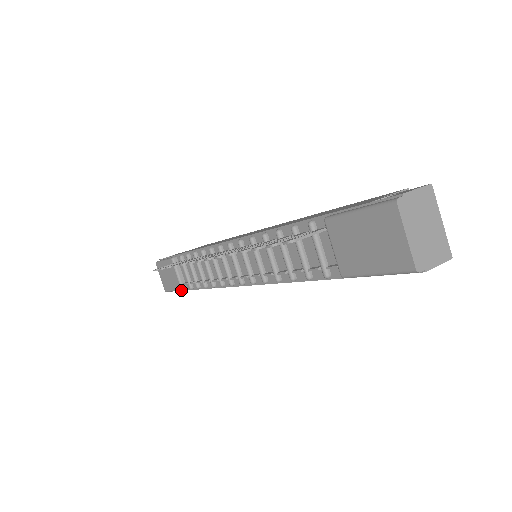
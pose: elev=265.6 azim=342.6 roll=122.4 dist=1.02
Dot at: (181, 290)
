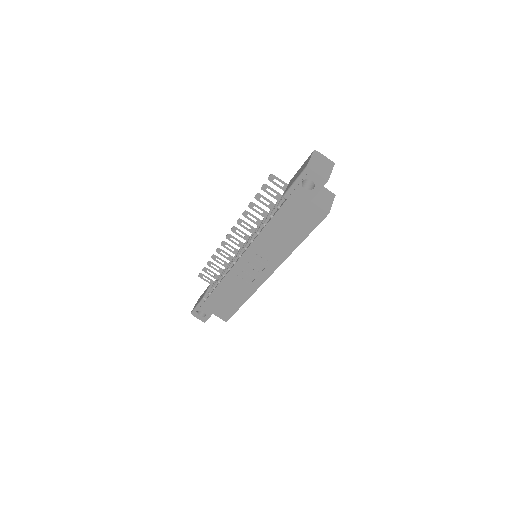
Dot at: (202, 299)
